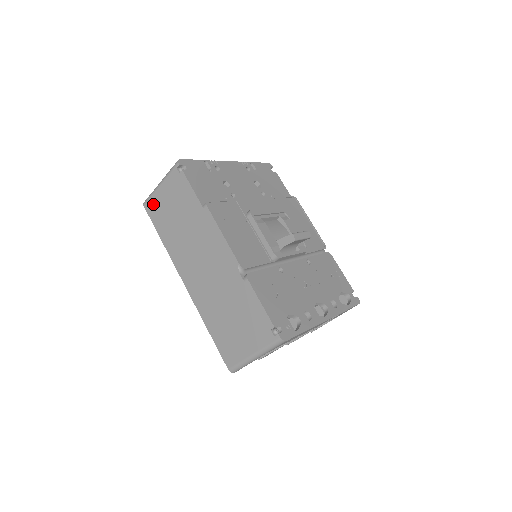
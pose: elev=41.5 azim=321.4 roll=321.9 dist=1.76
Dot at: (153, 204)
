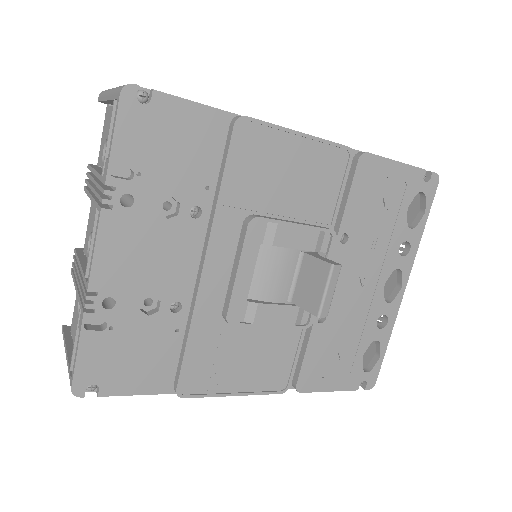
Dot at: occluded
